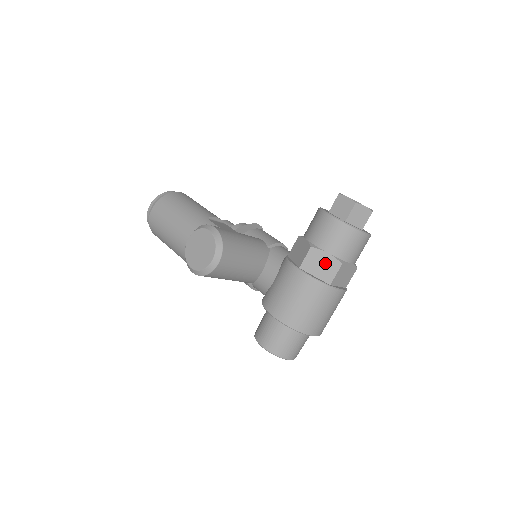
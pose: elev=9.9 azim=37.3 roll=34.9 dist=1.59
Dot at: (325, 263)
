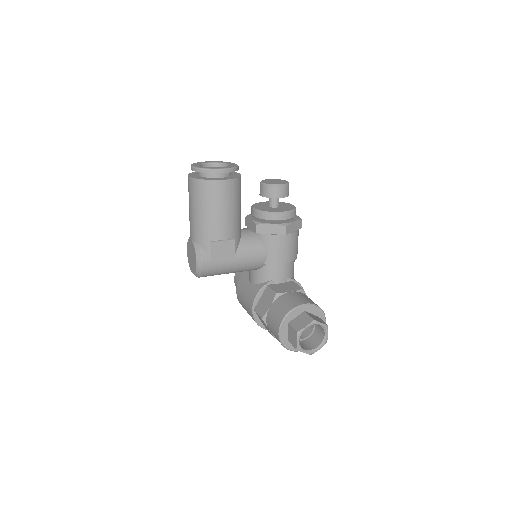
Dot at: (266, 327)
